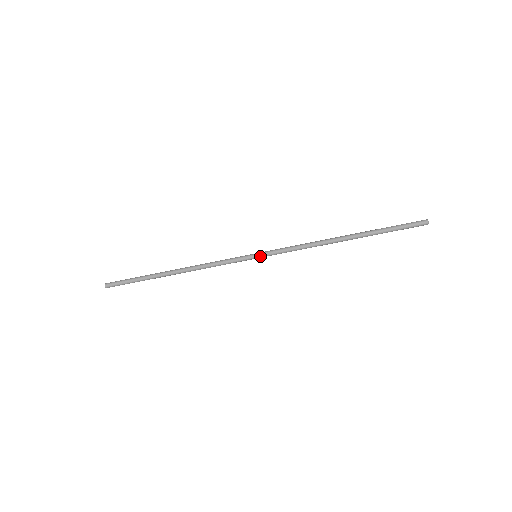
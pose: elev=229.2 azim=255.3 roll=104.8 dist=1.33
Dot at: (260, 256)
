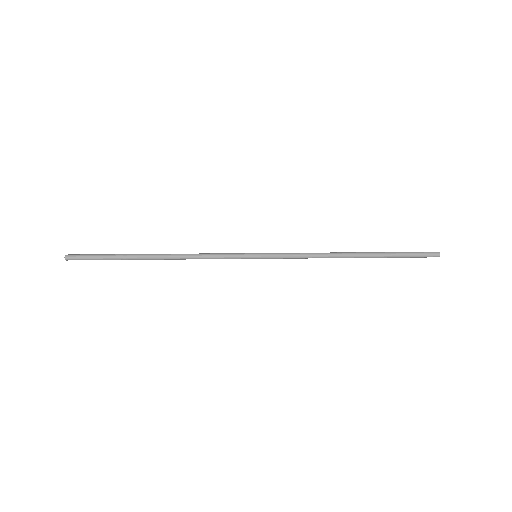
Dot at: (261, 257)
